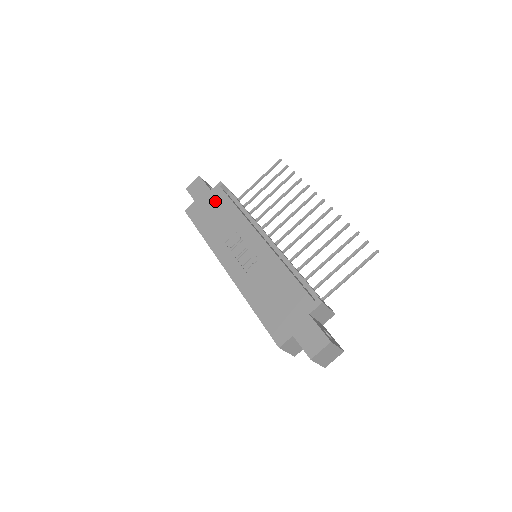
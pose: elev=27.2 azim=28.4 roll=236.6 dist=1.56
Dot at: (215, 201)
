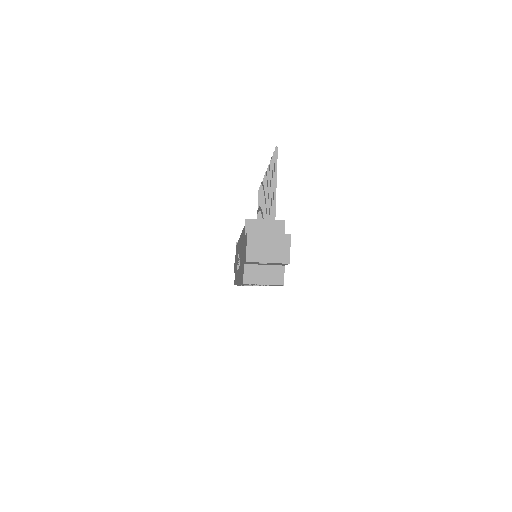
Dot at: occluded
